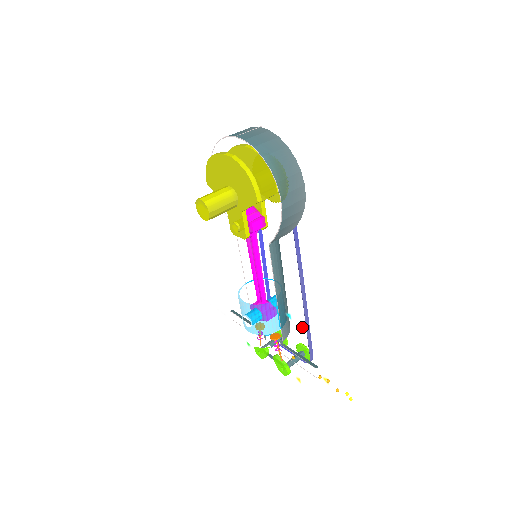
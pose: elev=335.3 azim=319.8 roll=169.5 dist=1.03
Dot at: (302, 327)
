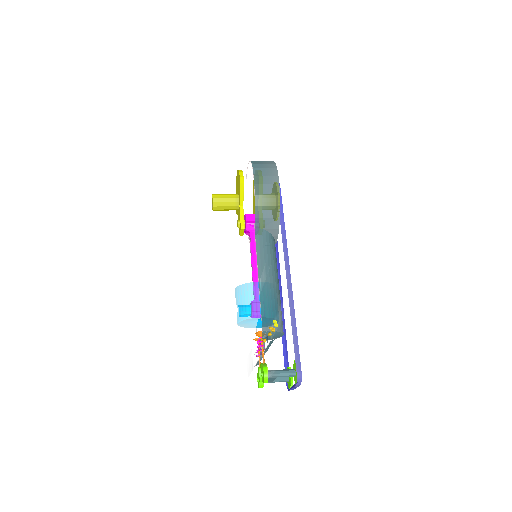
Dot at: (263, 284)
